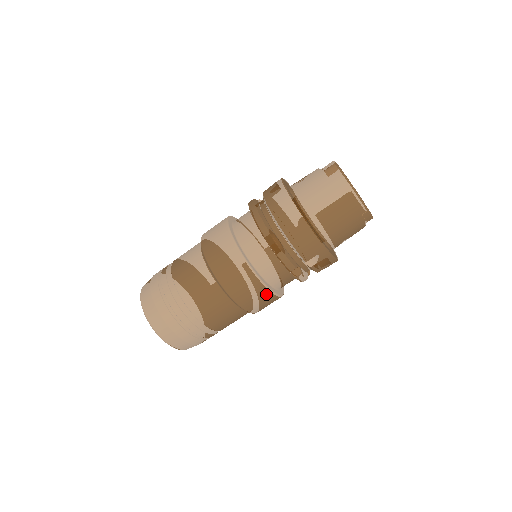
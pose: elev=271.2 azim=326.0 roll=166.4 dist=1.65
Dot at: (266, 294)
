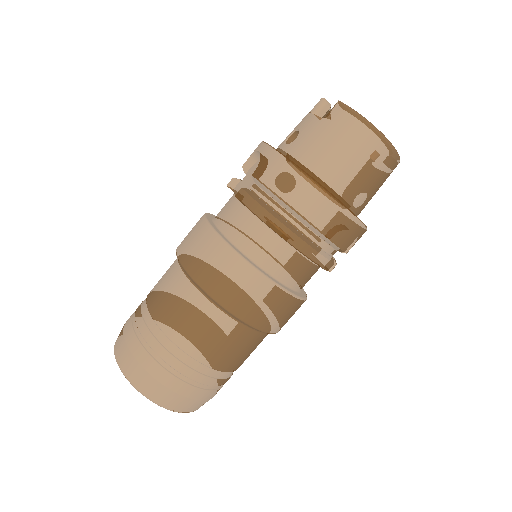
Dot at: (300, 305)
